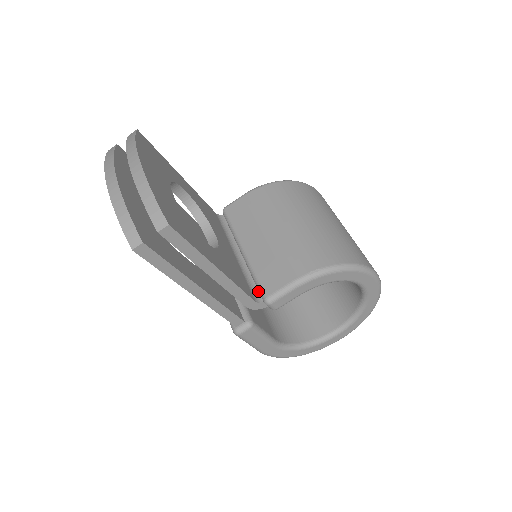
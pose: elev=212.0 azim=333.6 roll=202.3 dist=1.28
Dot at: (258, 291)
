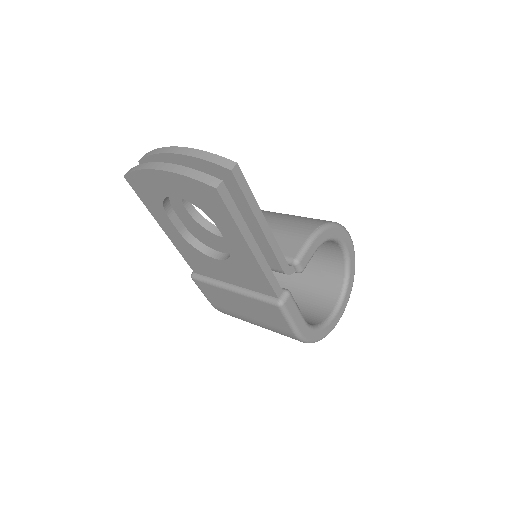
Dot at: occluded
